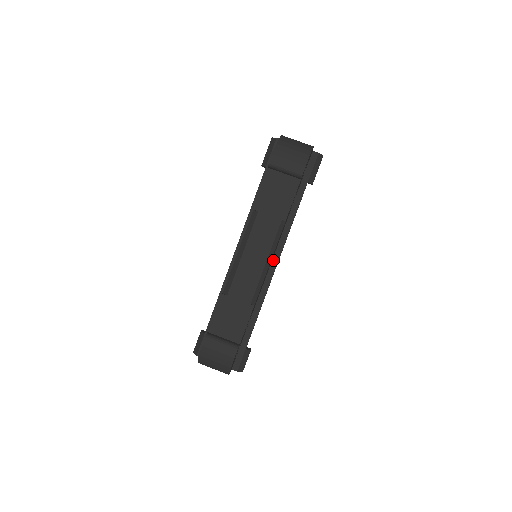
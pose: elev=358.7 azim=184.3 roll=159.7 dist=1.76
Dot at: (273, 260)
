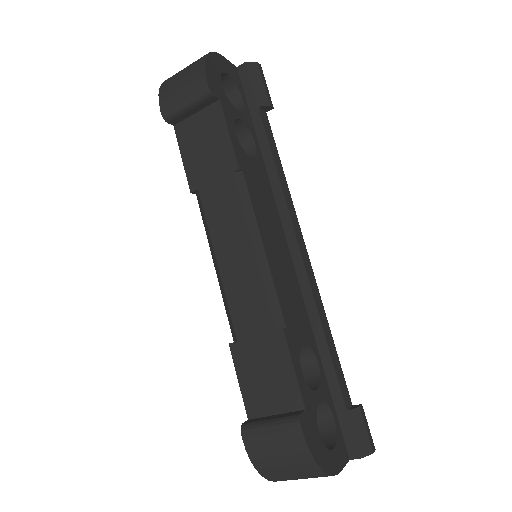
Dot at: (289, 245)
